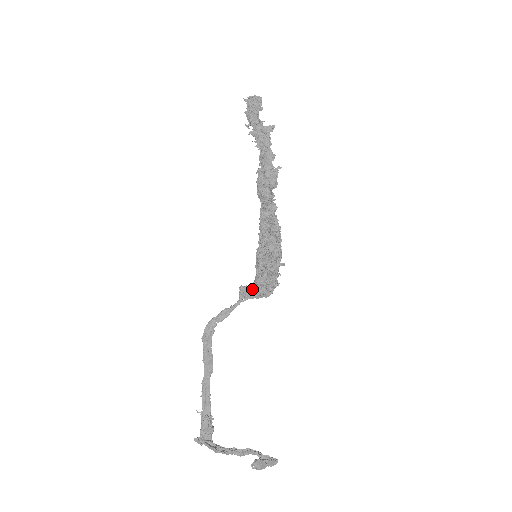
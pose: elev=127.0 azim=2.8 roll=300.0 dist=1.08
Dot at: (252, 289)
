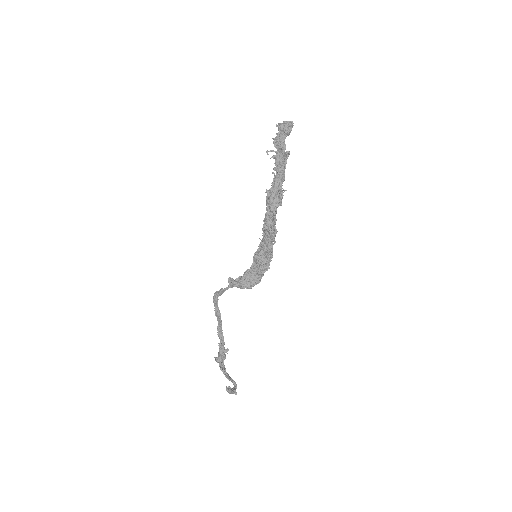
Dot at: (236, 281)
